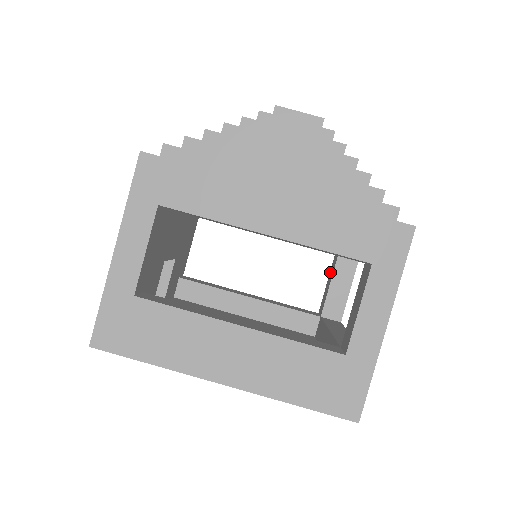
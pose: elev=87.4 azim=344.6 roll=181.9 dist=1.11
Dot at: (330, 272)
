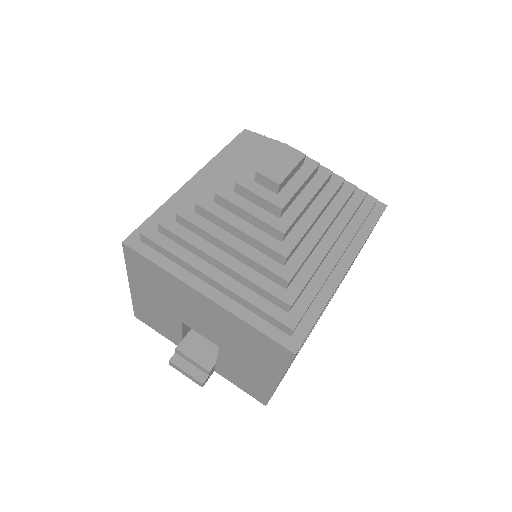
Dot at: occluded
